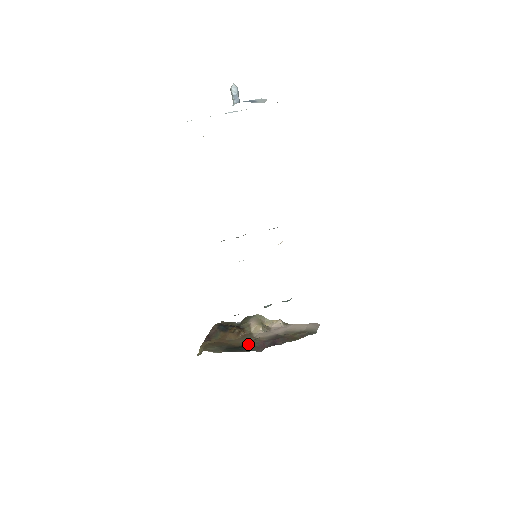
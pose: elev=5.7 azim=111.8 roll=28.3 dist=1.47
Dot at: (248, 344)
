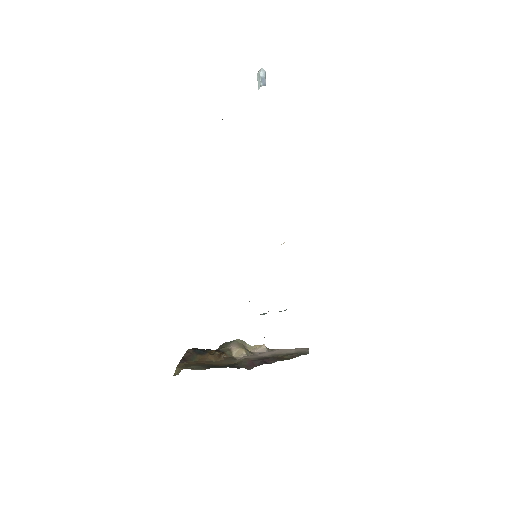
Dot at: (234, 363)
